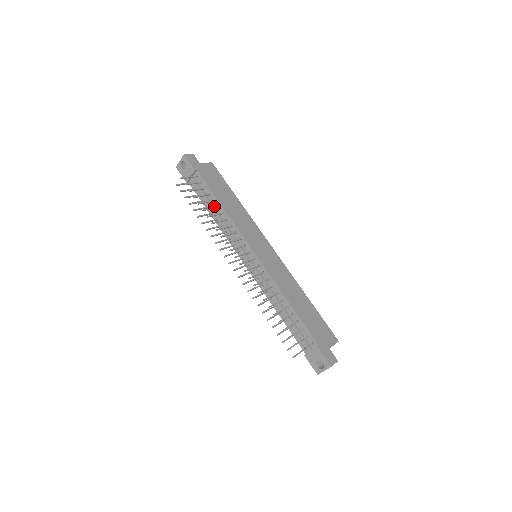
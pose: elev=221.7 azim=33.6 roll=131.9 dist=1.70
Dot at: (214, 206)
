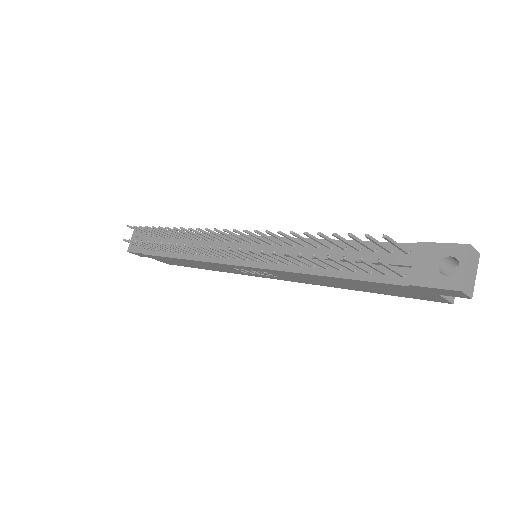
Dot at: (180, 243)
